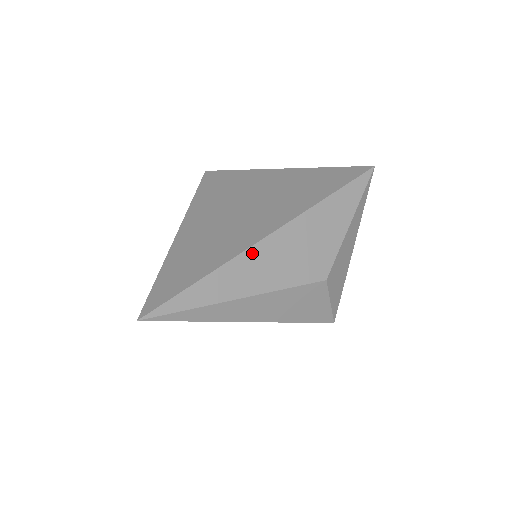
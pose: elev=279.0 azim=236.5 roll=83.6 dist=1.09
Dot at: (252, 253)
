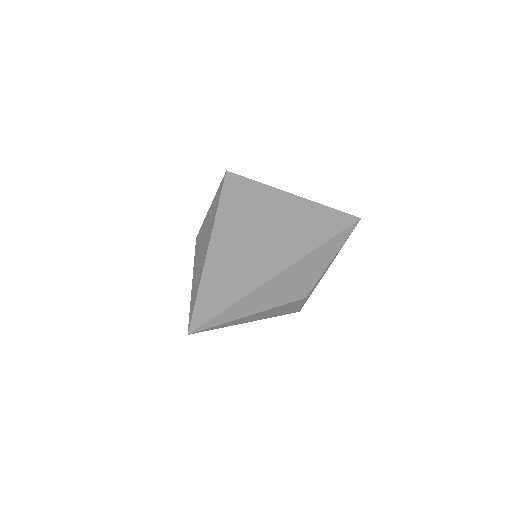
Dot at: (266, 286)
